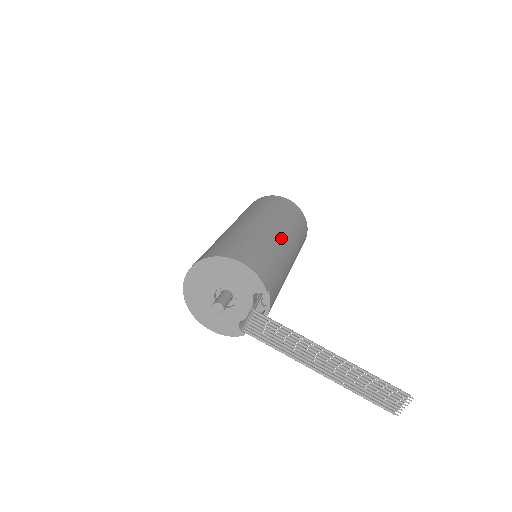
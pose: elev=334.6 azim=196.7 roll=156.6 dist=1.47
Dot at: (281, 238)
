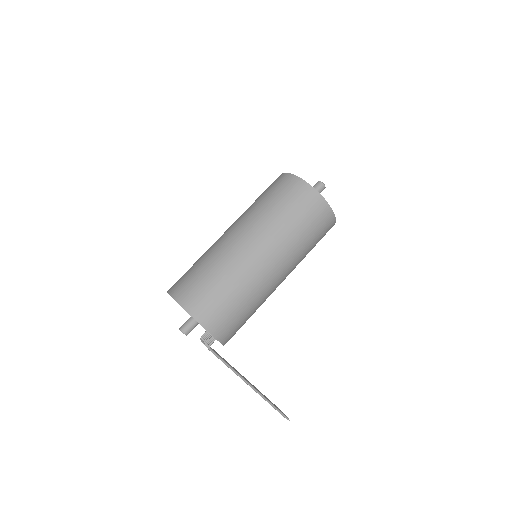
Dot at: (276, 279)
